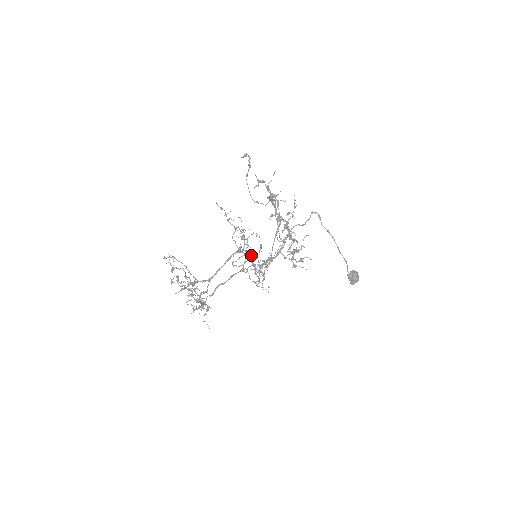
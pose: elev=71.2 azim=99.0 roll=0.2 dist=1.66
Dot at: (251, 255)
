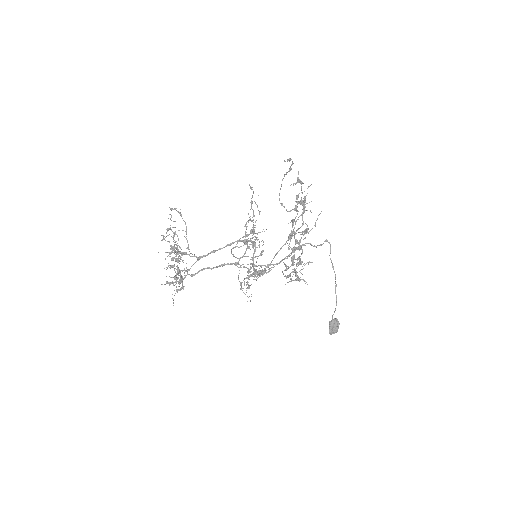
Dot at: occluded
